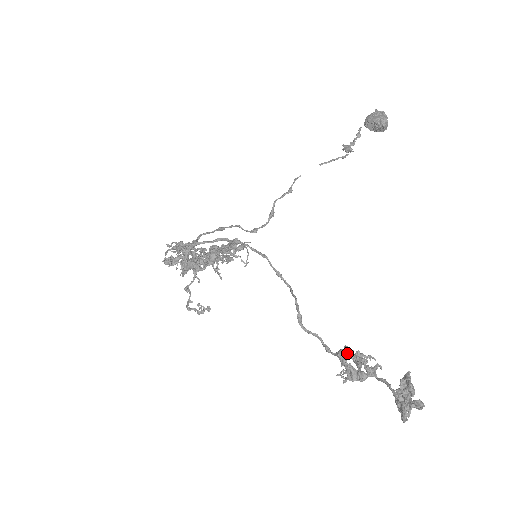
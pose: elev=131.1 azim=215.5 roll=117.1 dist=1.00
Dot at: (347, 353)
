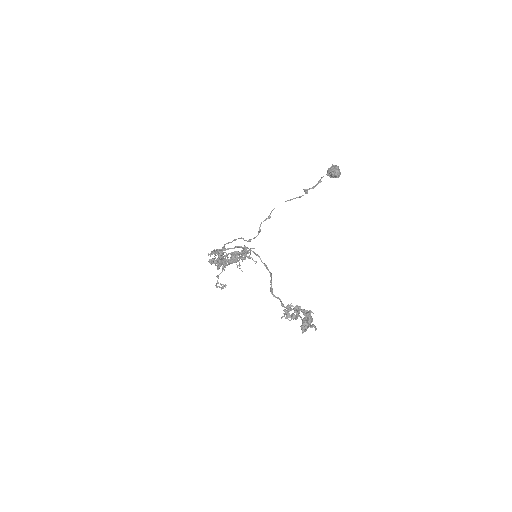
Dot at: (291, 306)
